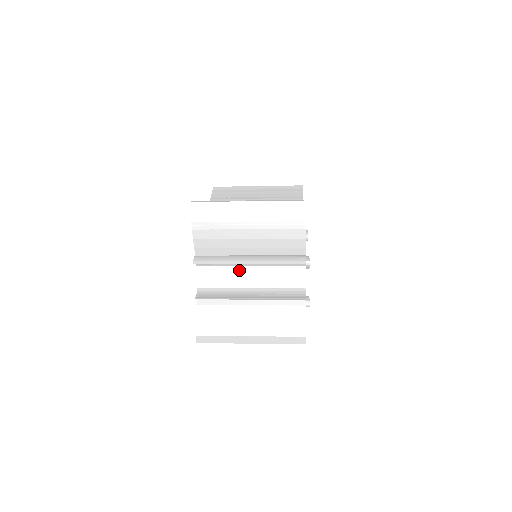
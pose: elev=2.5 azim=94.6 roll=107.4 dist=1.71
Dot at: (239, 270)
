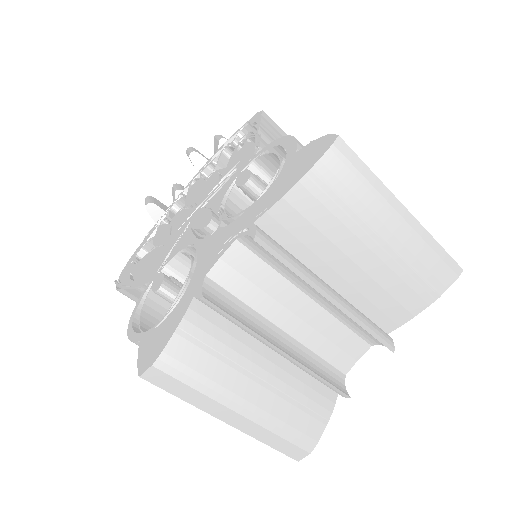
Dot at: (290, 293)
